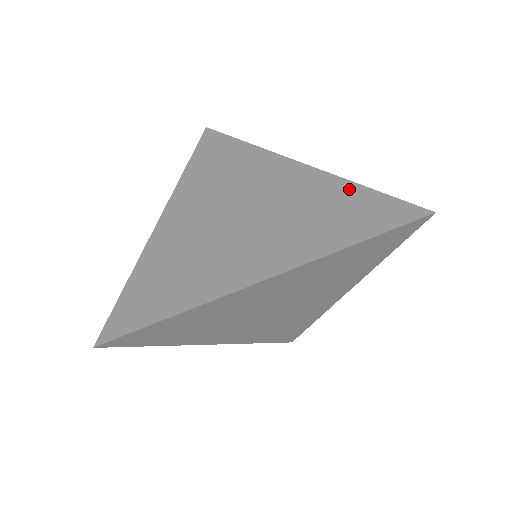
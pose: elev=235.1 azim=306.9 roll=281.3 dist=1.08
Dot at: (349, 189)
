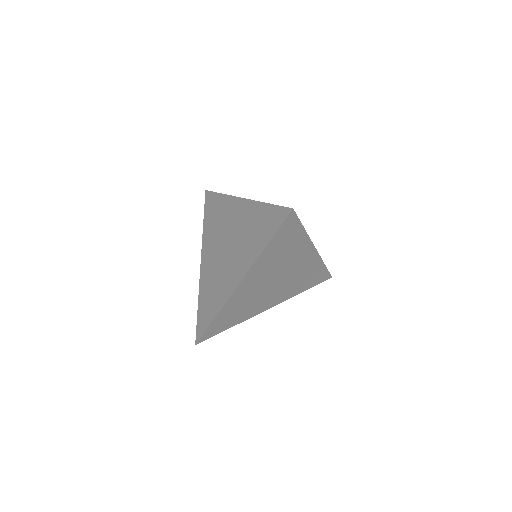
Dot at: (261, 209)
